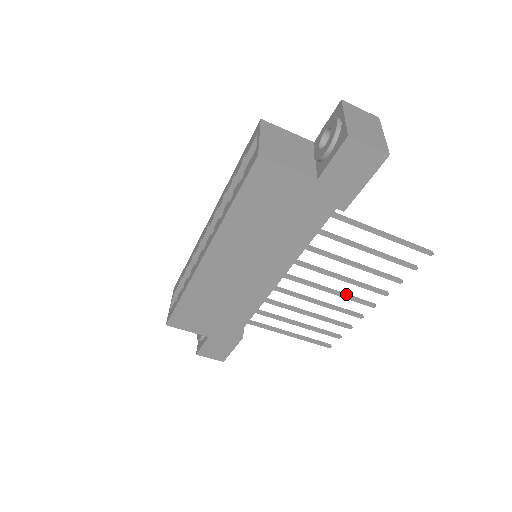
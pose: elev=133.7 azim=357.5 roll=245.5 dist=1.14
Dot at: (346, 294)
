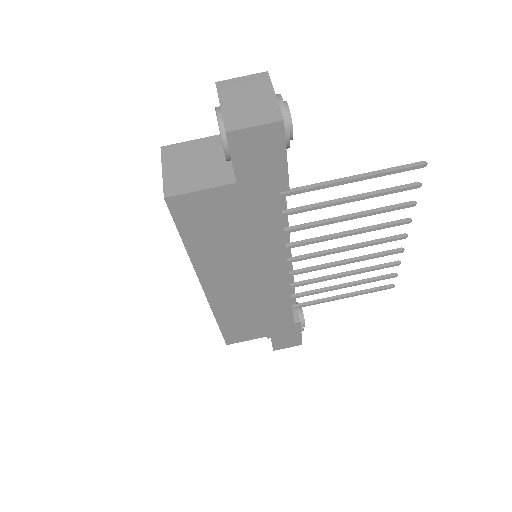
Dot at: (367, 242)
